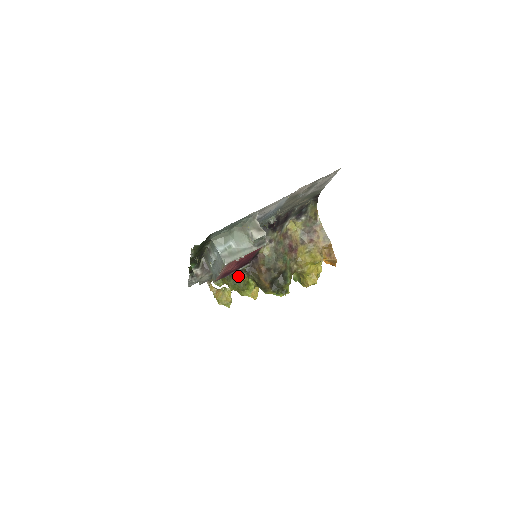
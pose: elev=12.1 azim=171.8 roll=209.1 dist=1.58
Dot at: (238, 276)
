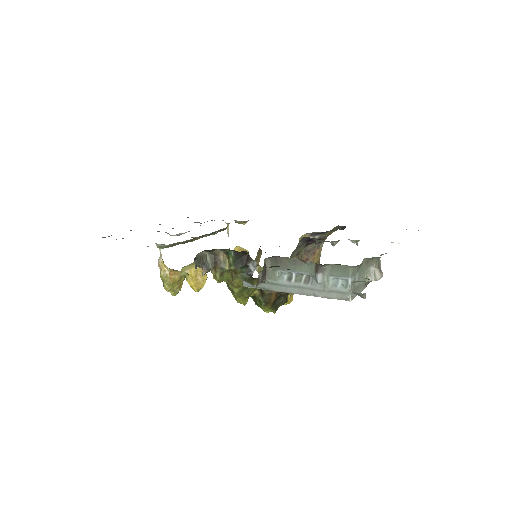
Dot at: (255, 281)
